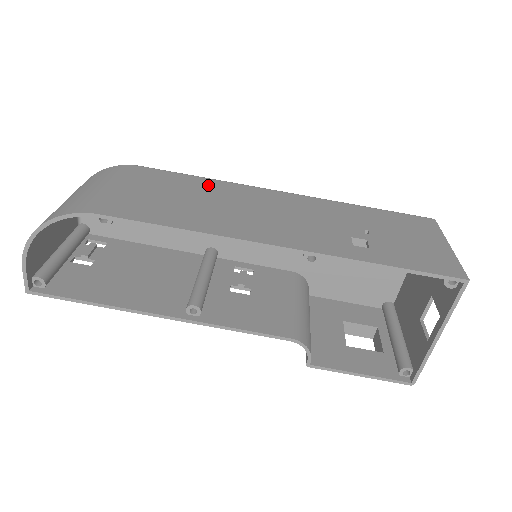
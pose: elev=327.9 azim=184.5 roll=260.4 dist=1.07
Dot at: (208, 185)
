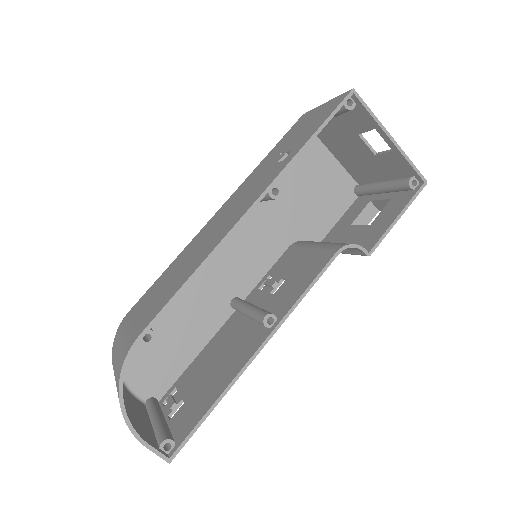
Dot at: (177, 261)
